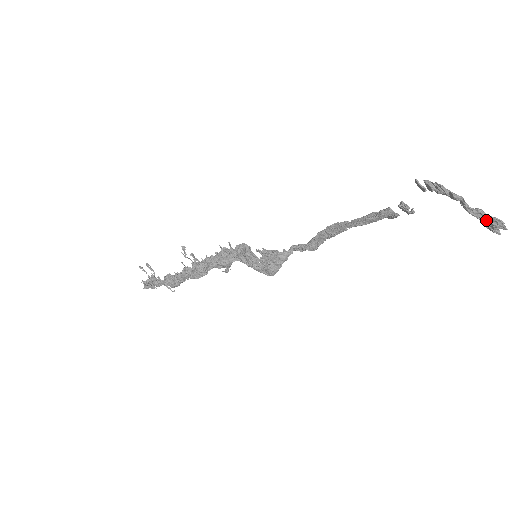
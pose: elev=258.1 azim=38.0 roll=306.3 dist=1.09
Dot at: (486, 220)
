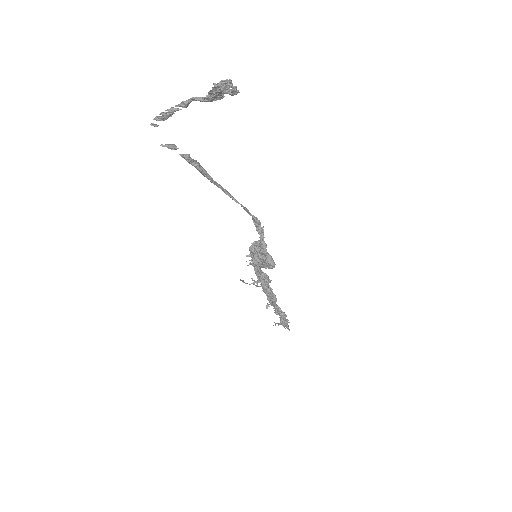
Dot at: (213, 94)
